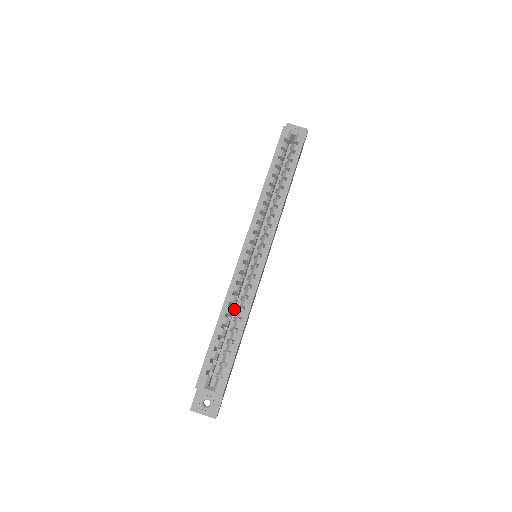
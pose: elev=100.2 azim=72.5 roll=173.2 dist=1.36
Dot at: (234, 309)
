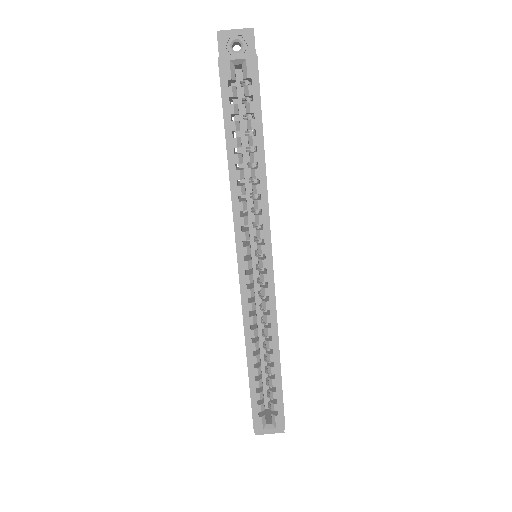
Dot at: occluded
